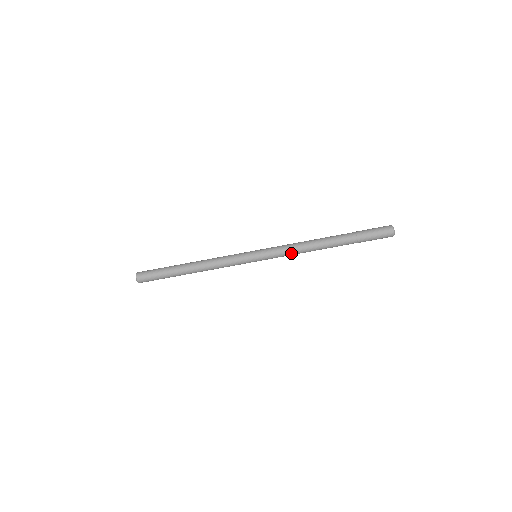
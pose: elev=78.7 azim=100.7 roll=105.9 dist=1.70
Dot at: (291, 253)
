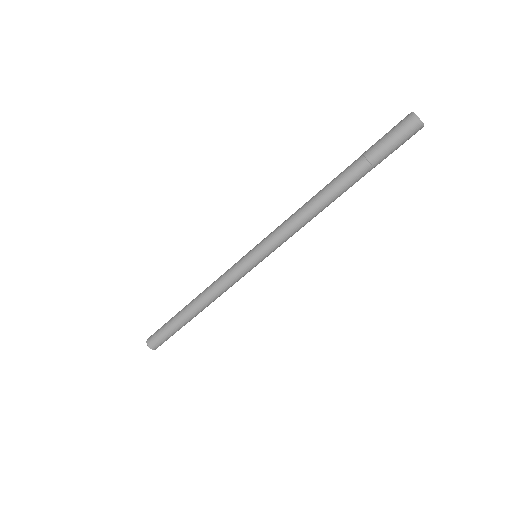
Dot at: (297, 231)
